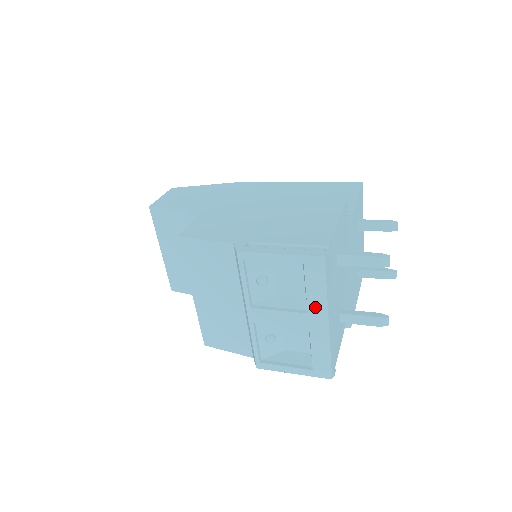
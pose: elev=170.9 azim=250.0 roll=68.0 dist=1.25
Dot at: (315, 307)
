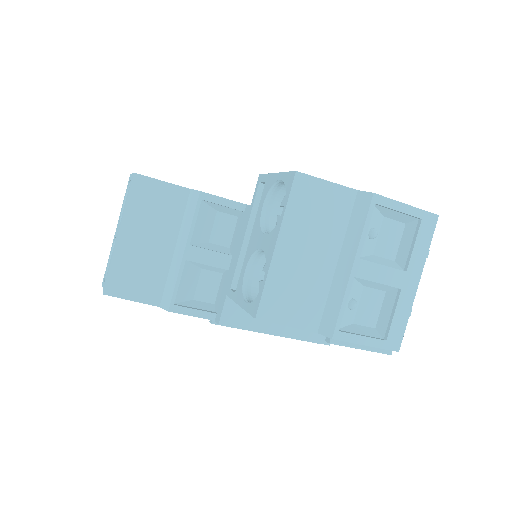
Dot at: (414, 265)
